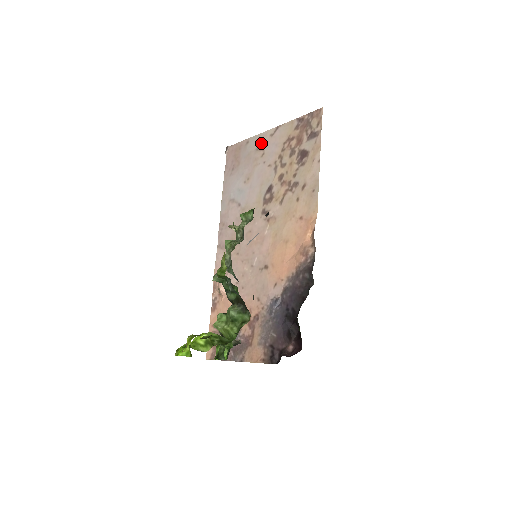
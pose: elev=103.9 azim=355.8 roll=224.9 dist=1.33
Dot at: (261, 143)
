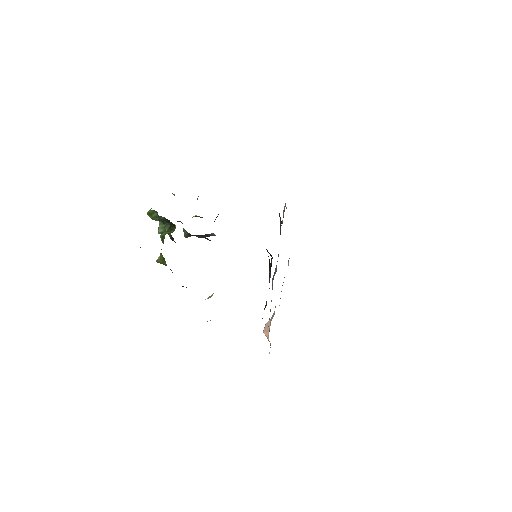
Dot at: occluded
